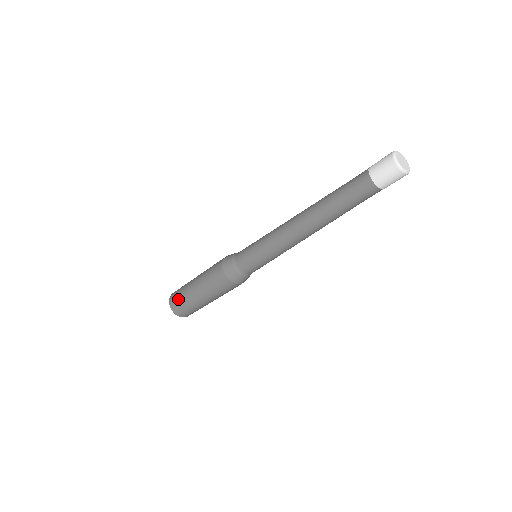
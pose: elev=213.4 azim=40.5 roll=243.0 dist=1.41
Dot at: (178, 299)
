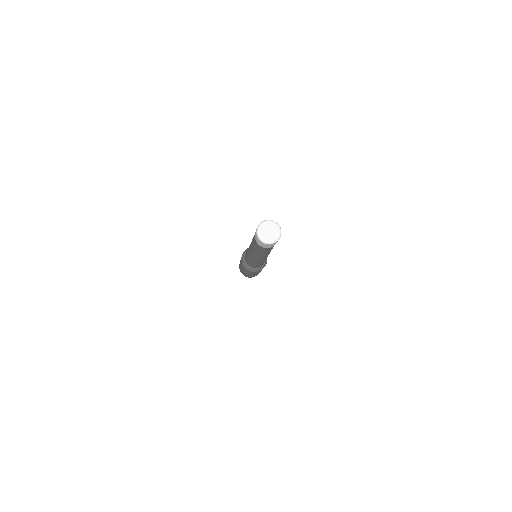
Dot at: (240, 270)
